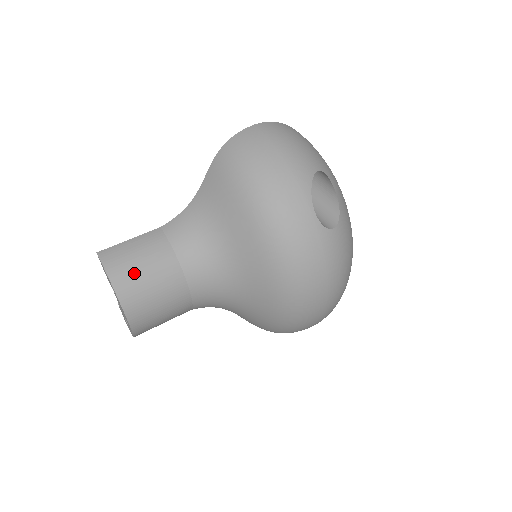
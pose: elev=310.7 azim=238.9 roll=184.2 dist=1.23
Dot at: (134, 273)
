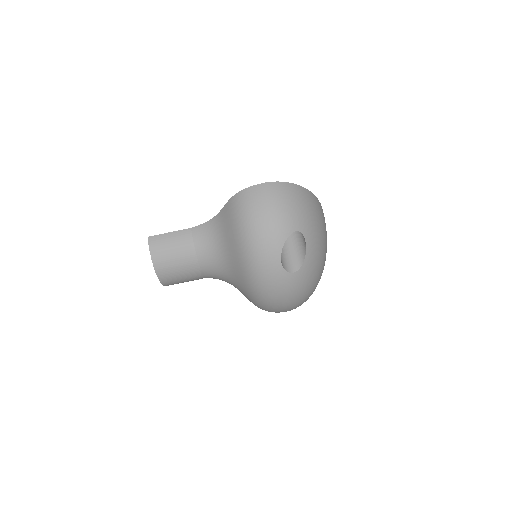
Dot at: (167, 257)
